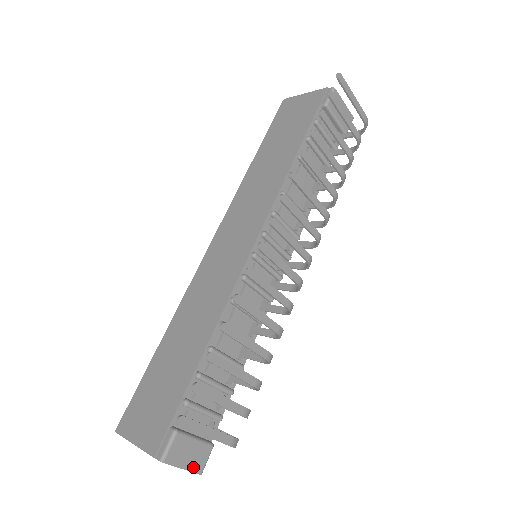
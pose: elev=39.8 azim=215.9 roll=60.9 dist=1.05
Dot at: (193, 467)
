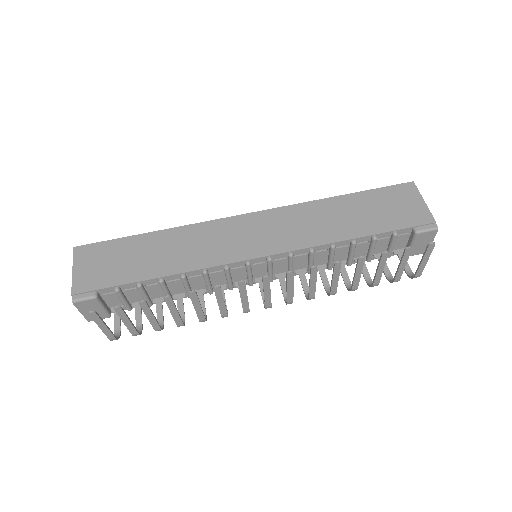
Dot at: (88, 316)
